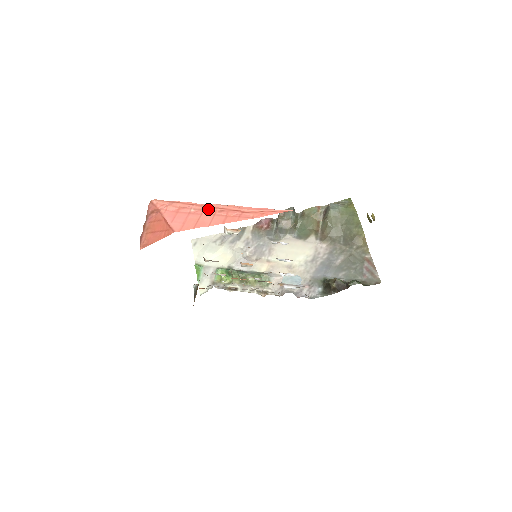
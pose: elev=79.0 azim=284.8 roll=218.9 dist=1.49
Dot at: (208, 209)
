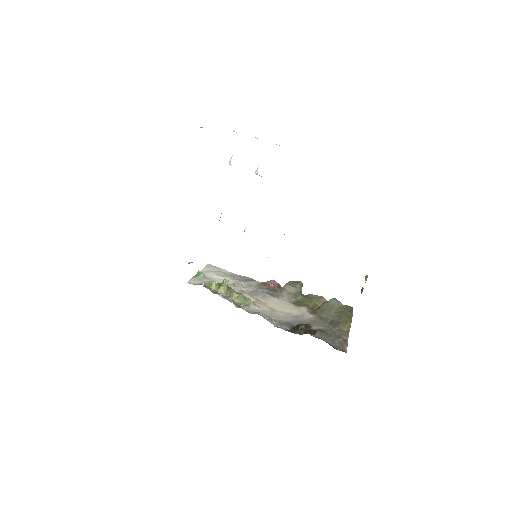
Dot at: occluded
